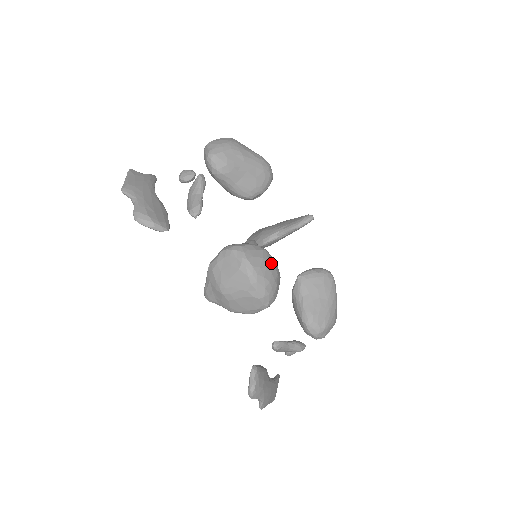
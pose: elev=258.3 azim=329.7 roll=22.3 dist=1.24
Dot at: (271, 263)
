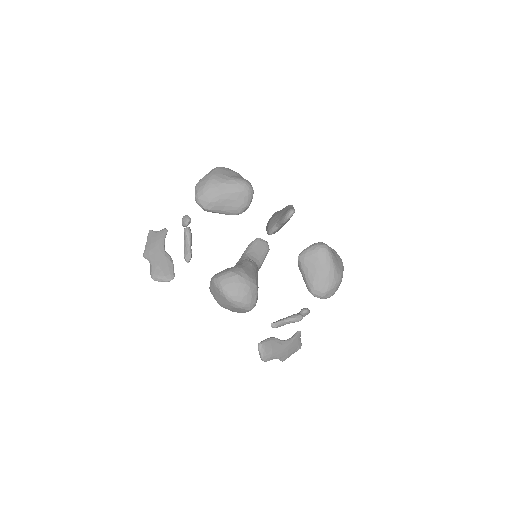
Dot at: (242, 283)
